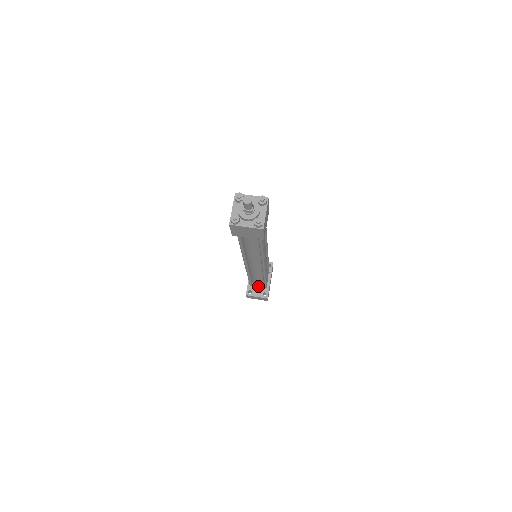
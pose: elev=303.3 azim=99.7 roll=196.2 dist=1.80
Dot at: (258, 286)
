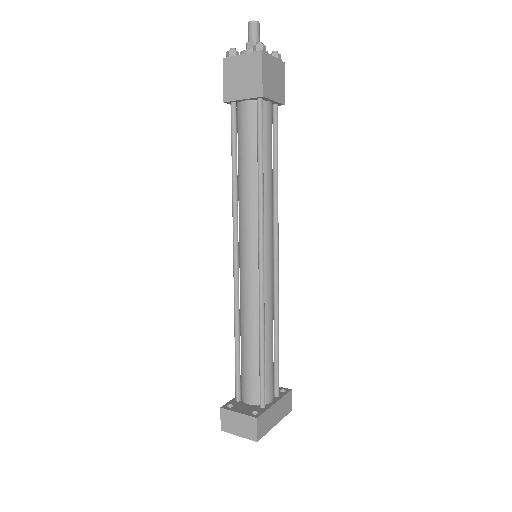
Dot at: (249, 400)
